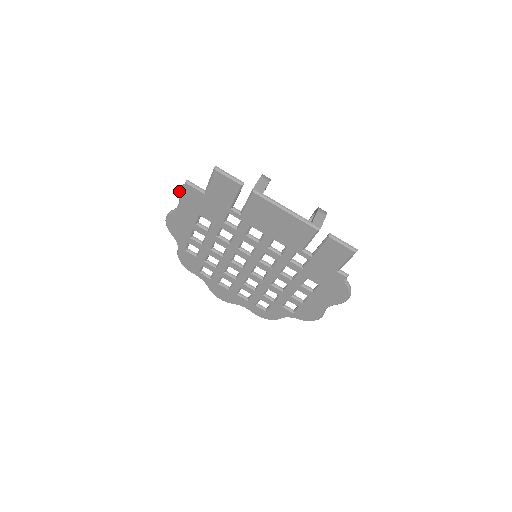
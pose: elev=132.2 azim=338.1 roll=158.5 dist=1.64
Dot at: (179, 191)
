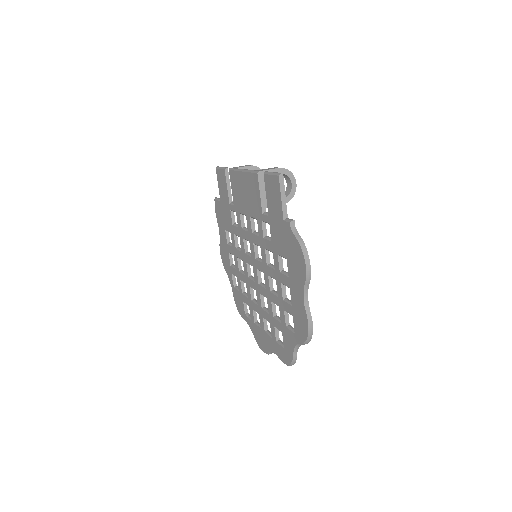
Dot at: (216, 213)
